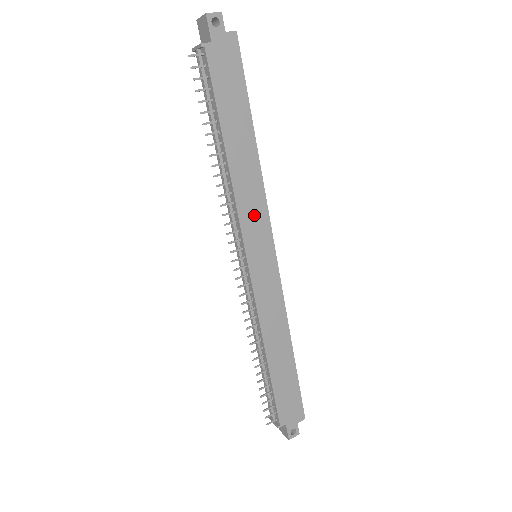
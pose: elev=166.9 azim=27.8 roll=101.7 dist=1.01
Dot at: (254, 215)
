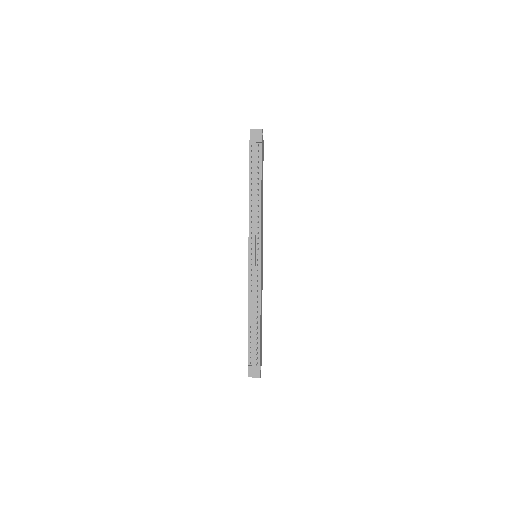
Dot at: (262, 231)
